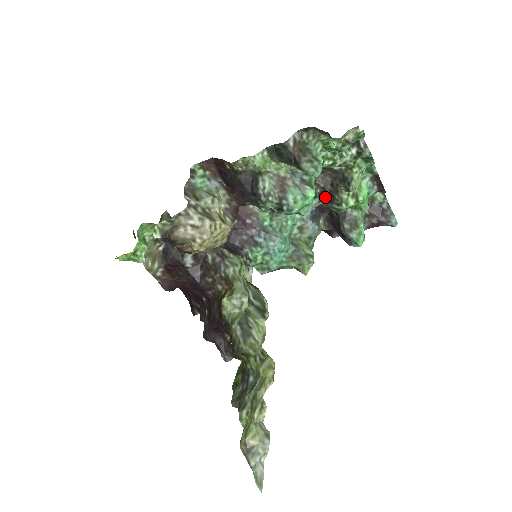
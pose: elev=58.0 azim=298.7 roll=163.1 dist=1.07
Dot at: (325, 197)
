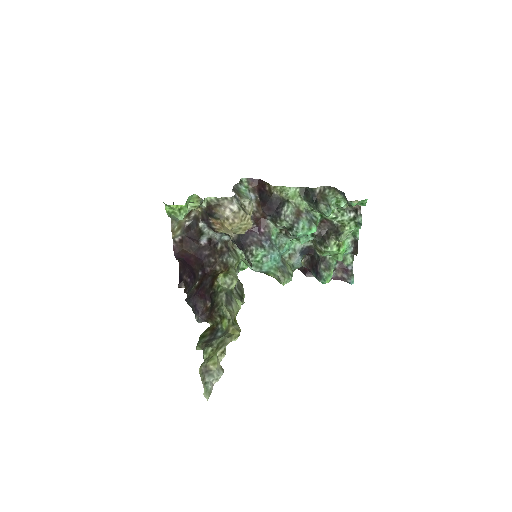
Dot at: (318, 239)
